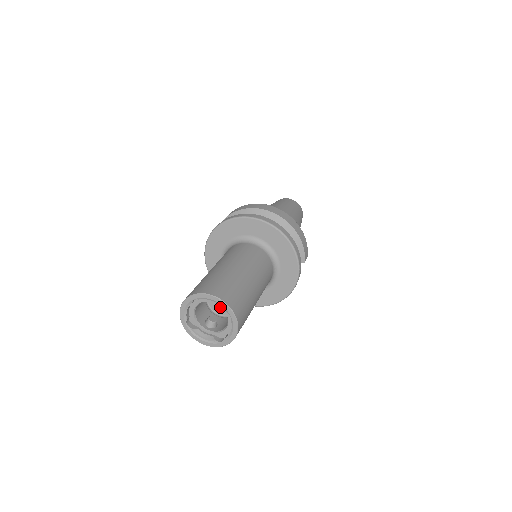
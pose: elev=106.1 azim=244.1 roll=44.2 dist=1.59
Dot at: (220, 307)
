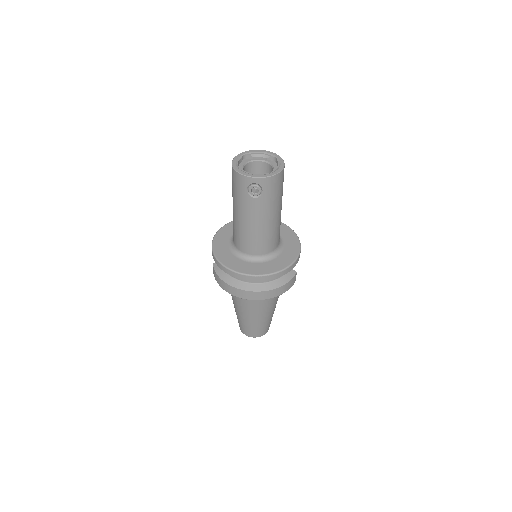
Dot at: (265, 155)
